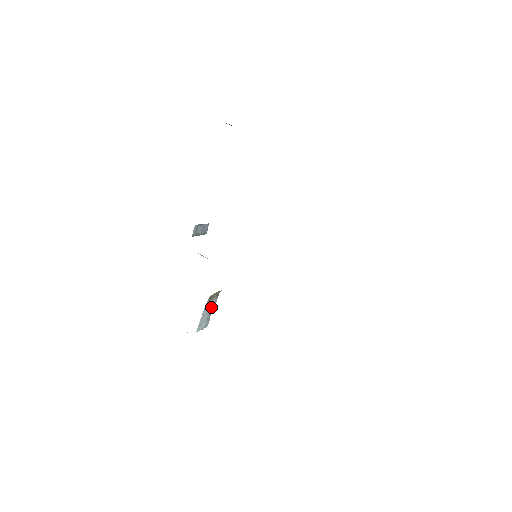
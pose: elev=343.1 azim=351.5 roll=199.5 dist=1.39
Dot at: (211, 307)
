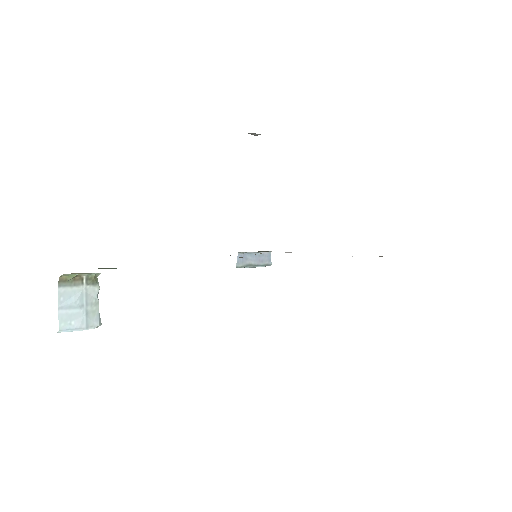
Dot at: (86, 299)
